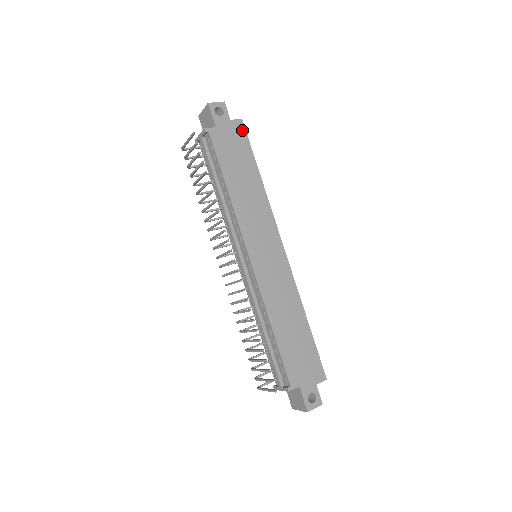
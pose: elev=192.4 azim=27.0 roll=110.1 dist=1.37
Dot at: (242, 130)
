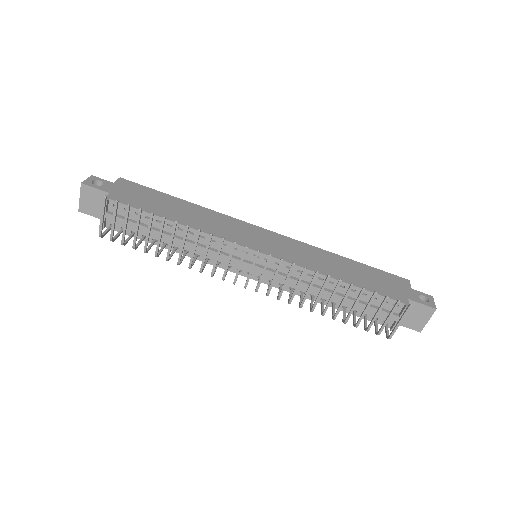
Dot at: (131, 184)
